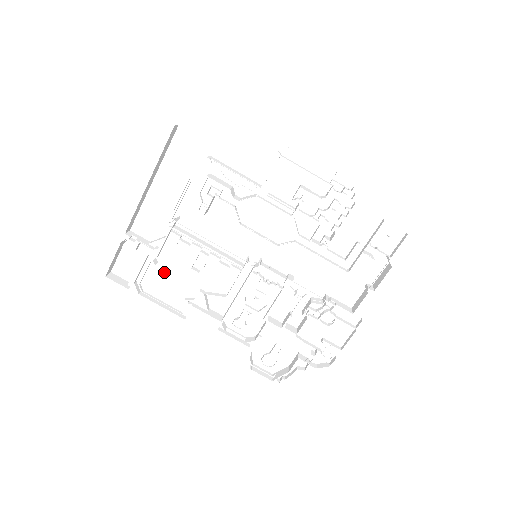
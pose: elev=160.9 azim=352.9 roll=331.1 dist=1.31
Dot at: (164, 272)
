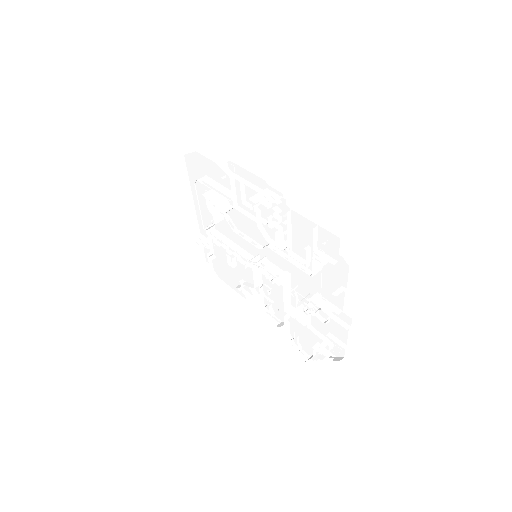
Dot at: (222, 265)
